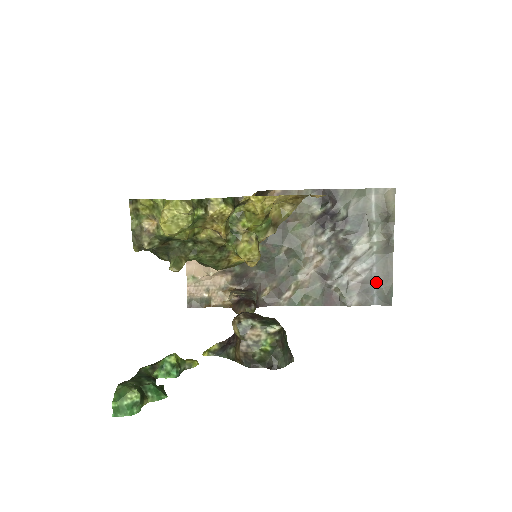
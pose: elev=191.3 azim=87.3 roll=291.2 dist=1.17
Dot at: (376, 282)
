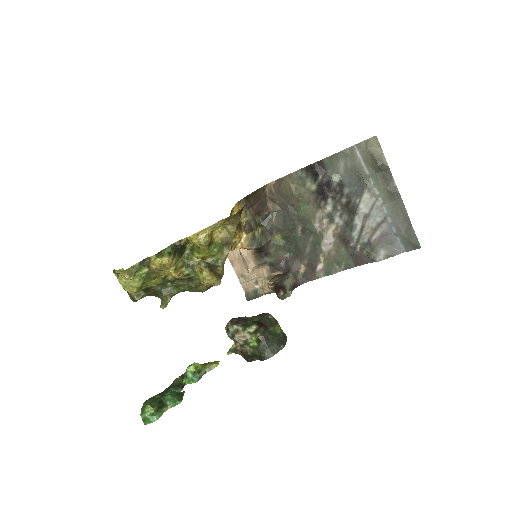
Dot at: (396, 231)
